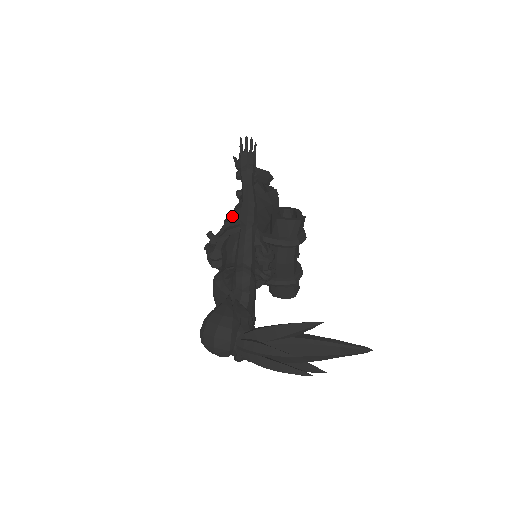
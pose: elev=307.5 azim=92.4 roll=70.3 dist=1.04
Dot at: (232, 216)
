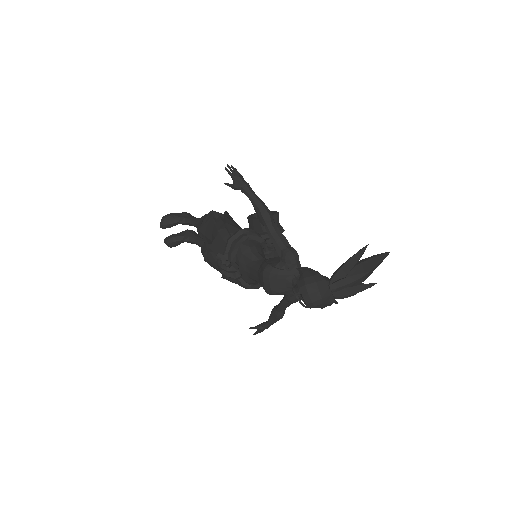
Dot at: (225, 235)
